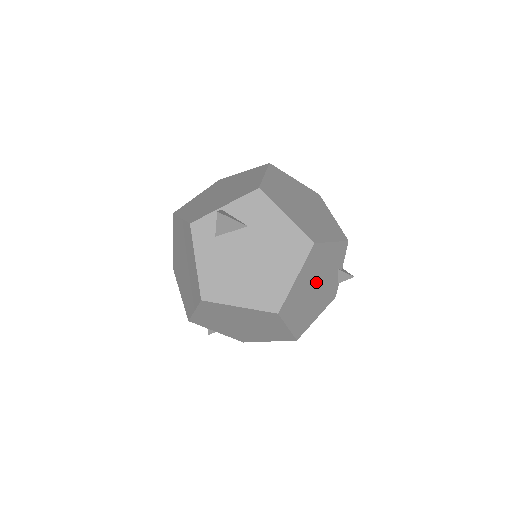
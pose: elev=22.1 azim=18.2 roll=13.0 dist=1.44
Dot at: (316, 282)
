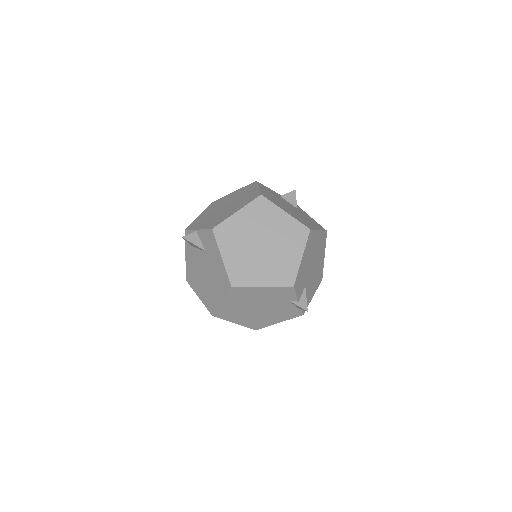
Dot at: (257, 305)
